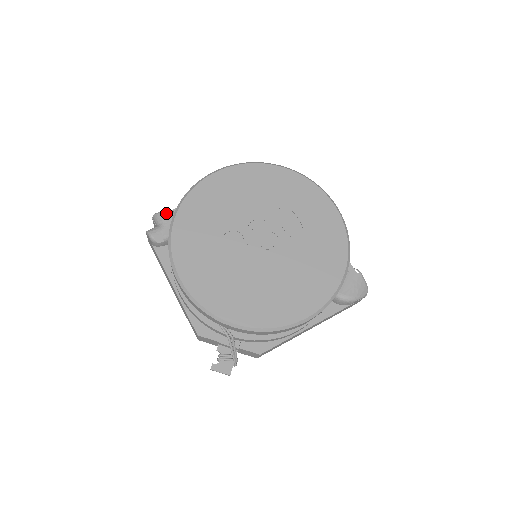
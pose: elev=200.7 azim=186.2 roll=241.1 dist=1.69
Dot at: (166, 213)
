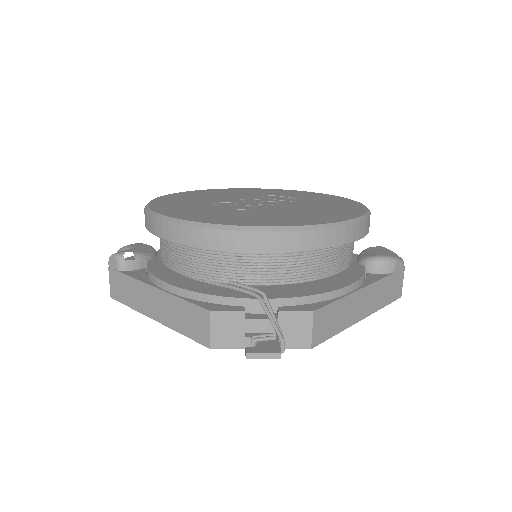
Dot at: (133, 244)
